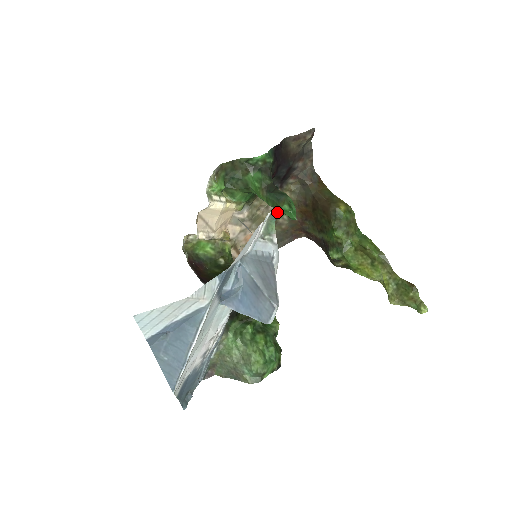
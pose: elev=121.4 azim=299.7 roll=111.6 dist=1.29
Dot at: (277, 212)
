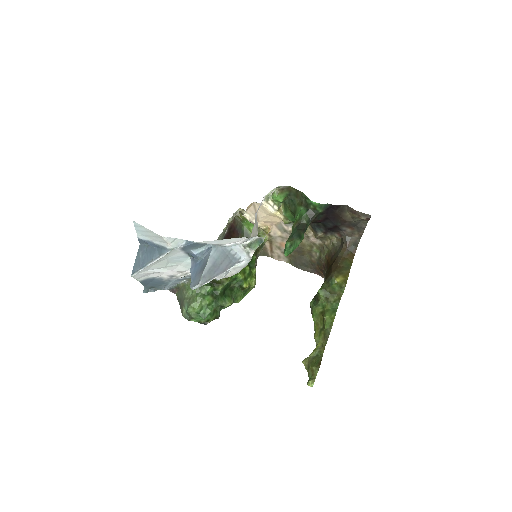
Dot at: (314, 246)
